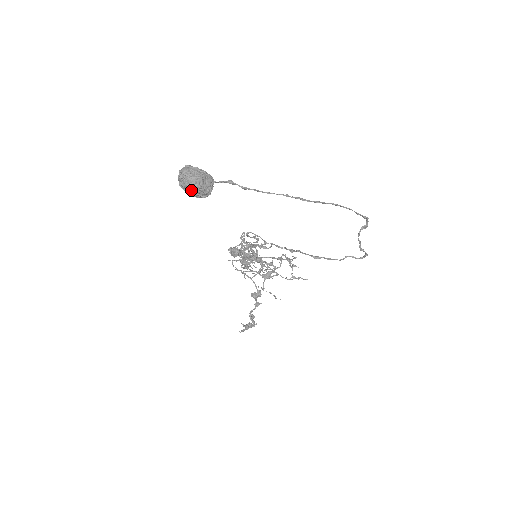
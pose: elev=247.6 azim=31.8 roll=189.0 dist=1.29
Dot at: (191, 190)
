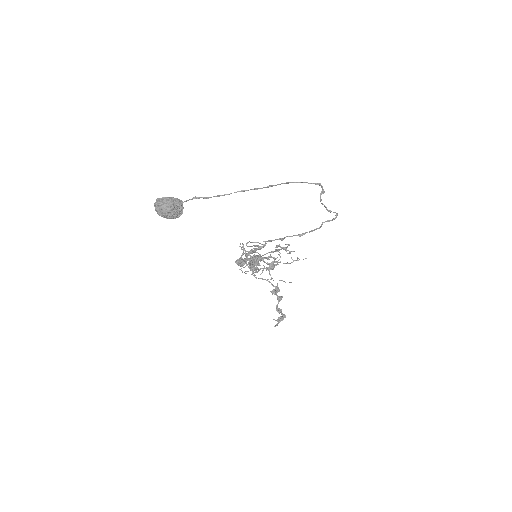
Dot at: (167, 214)
